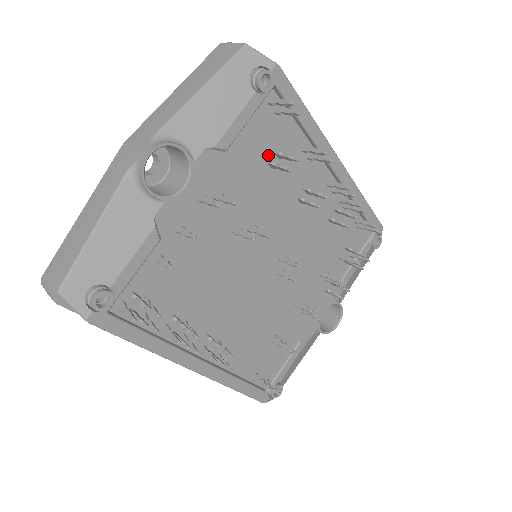
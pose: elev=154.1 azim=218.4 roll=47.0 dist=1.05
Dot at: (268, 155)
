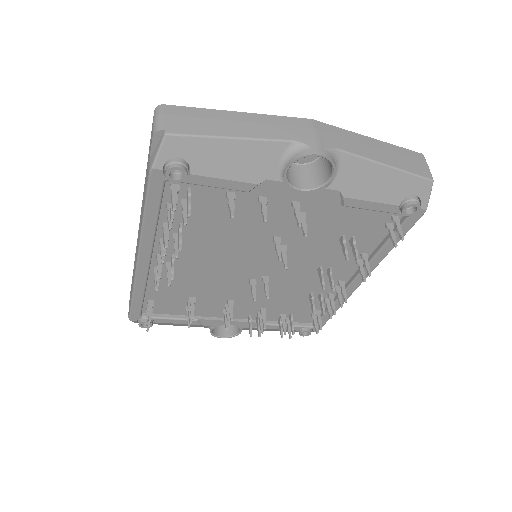
Dot at: (349, 233)
